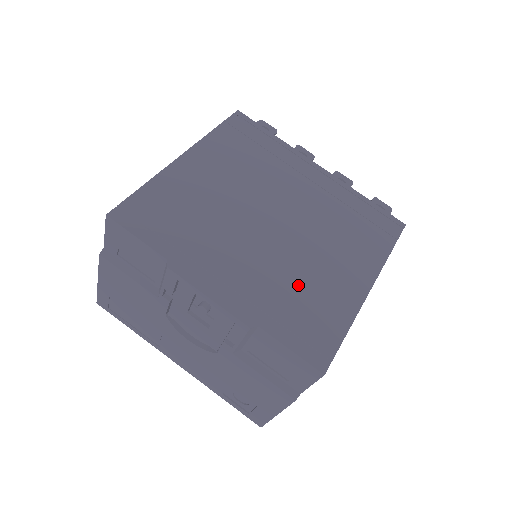
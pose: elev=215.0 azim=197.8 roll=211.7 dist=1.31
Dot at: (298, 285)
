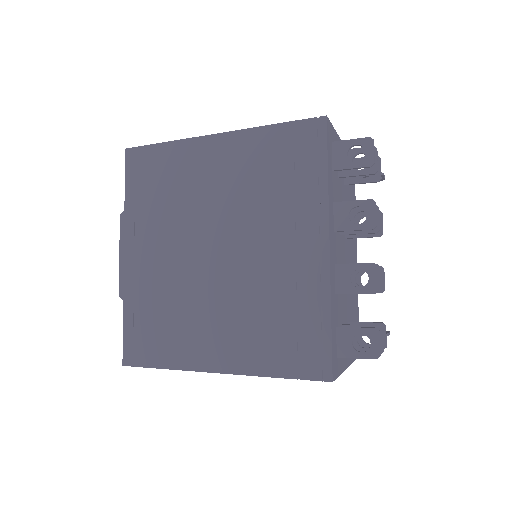
Dot at: (172, 309)
